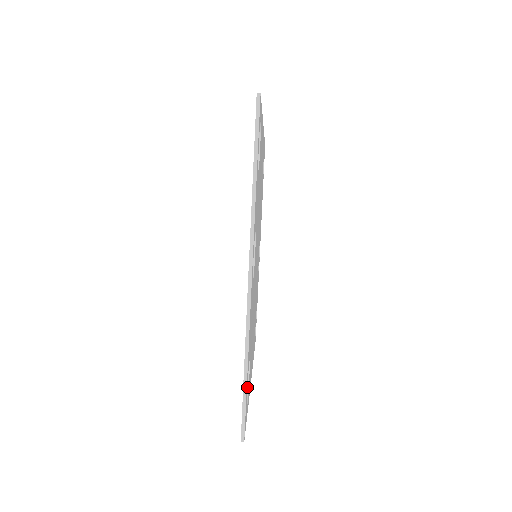
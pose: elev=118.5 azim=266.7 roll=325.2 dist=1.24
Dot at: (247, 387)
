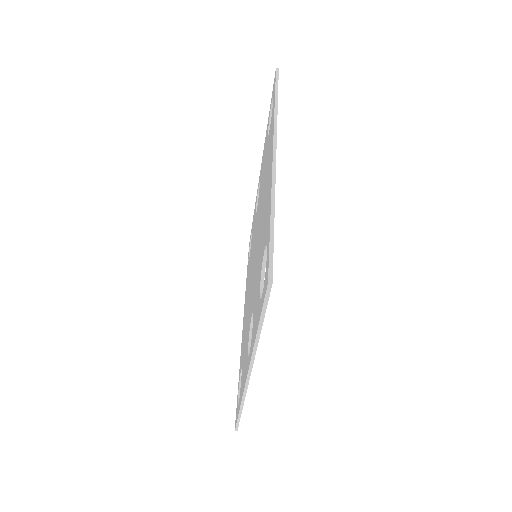
Dot at: occluded
